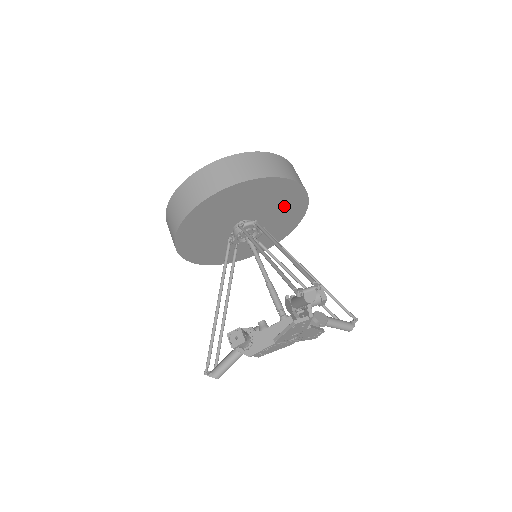
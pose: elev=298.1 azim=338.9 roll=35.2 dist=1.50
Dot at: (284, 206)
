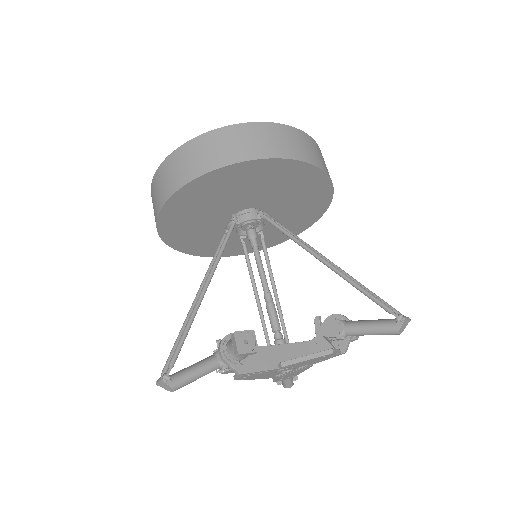
Dot at: (289, 222)
